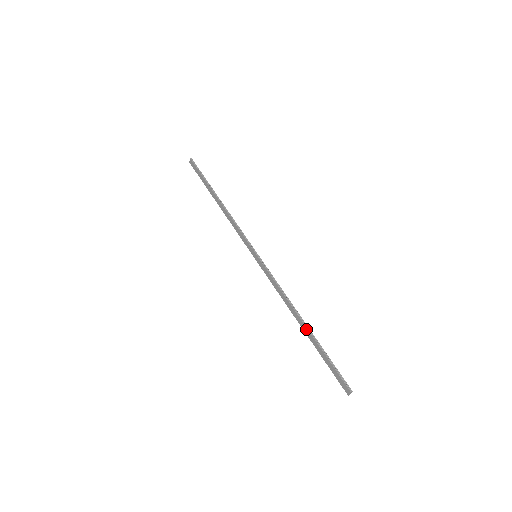
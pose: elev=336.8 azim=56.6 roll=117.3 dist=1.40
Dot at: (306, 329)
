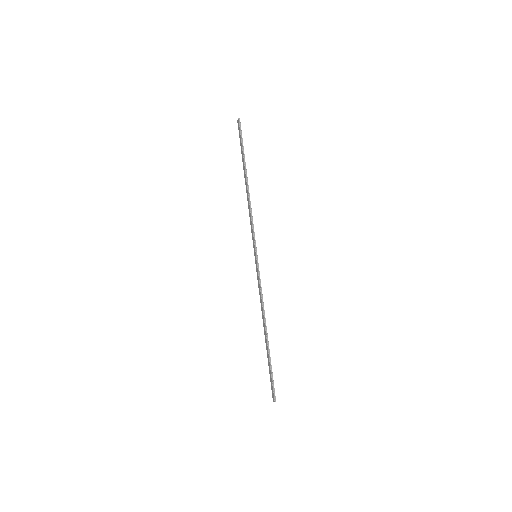
Dot at: (266, 340)
